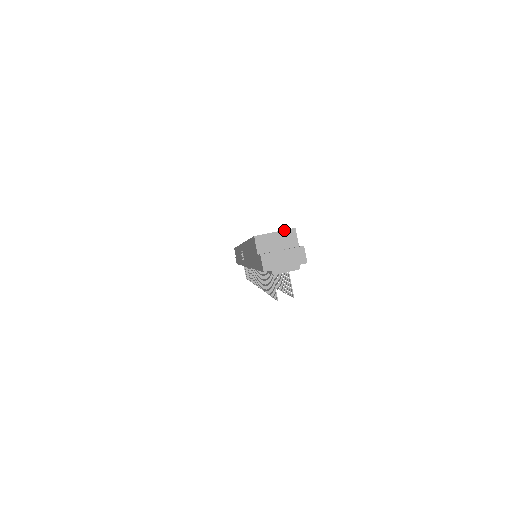
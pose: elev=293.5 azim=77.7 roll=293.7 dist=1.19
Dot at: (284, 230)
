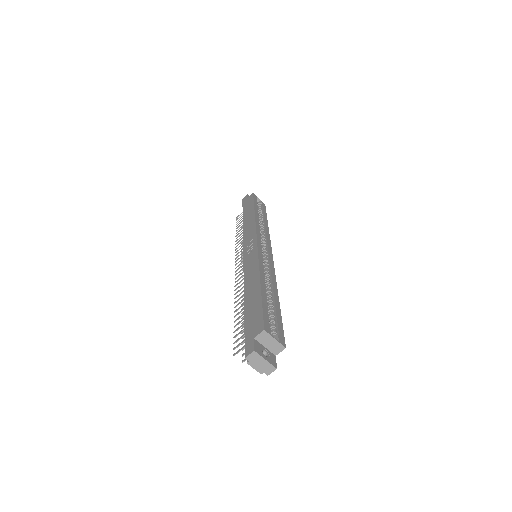
Dot at: (280, 343)
